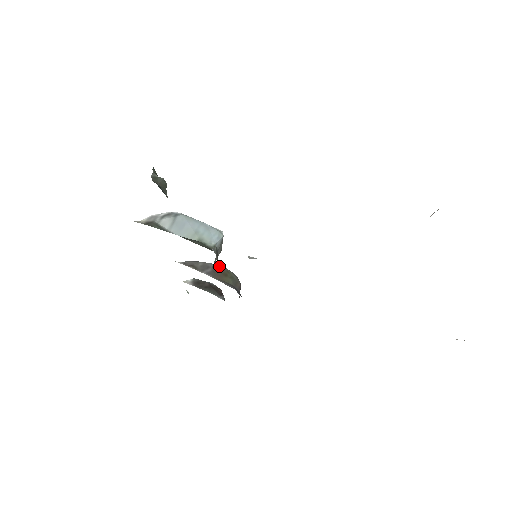
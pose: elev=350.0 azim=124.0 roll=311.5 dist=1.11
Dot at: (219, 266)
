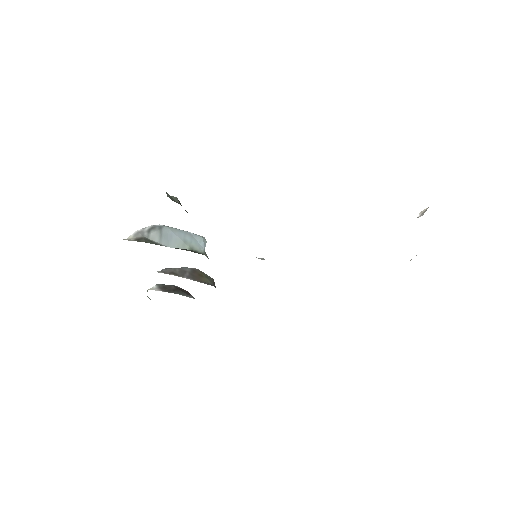
Dot at: (192, 269)
